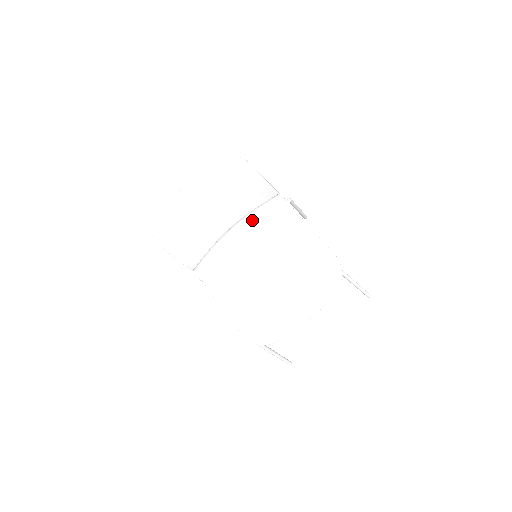
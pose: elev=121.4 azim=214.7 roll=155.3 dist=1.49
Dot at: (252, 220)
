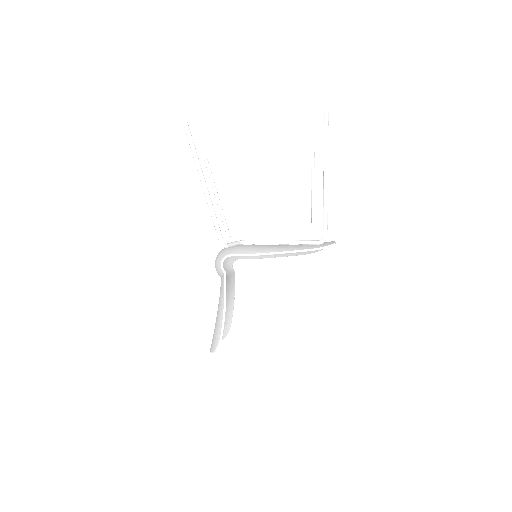
Dot at: occluded
